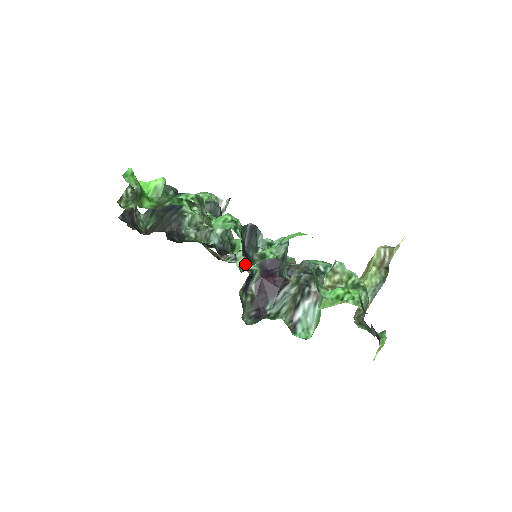
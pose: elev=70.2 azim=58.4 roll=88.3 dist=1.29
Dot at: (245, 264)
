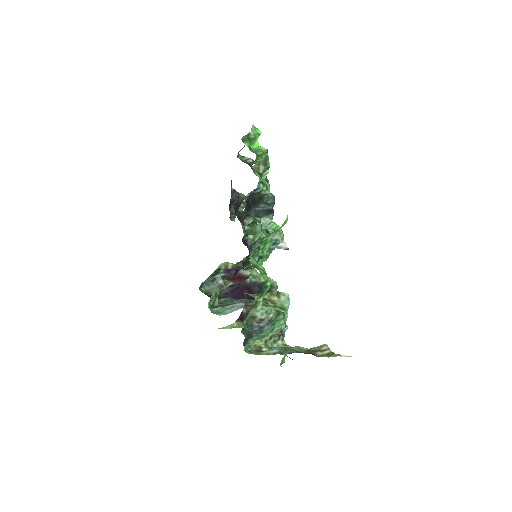
Dot at: occluded
